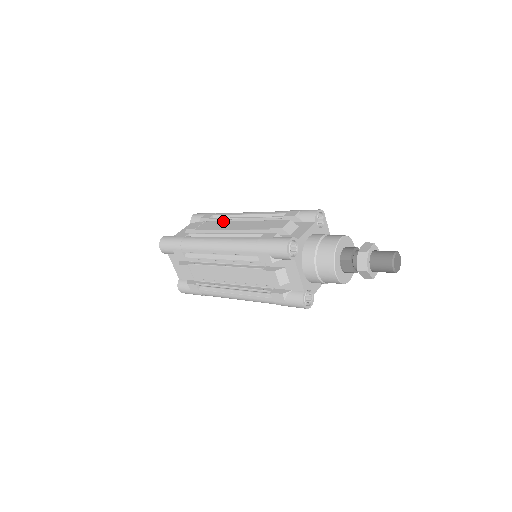
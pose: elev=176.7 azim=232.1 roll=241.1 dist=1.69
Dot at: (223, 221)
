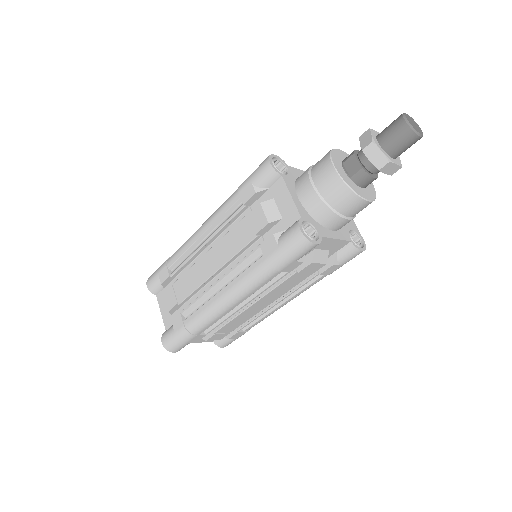
Dot at: occluded
